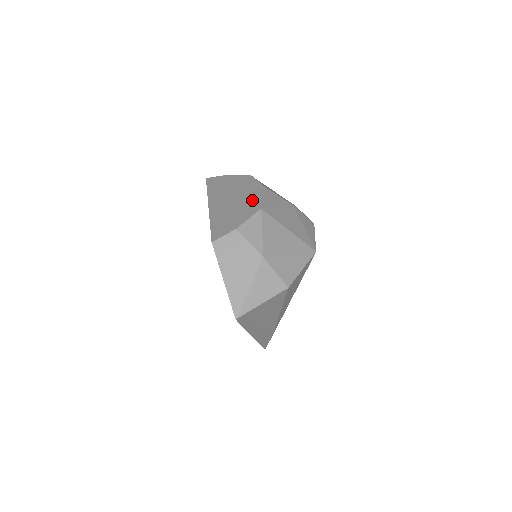
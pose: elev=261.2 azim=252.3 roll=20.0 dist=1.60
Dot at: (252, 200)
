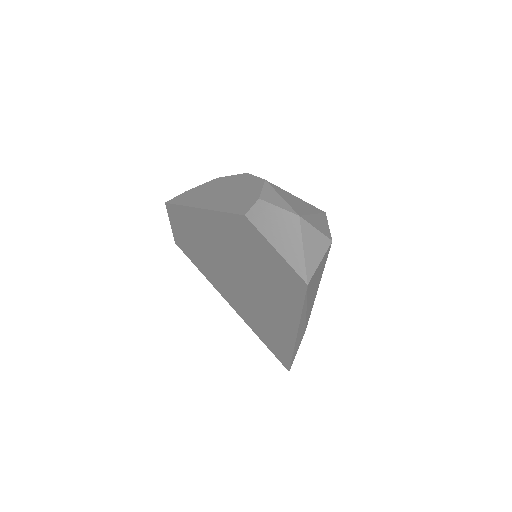
Dot at: (246, 182)
